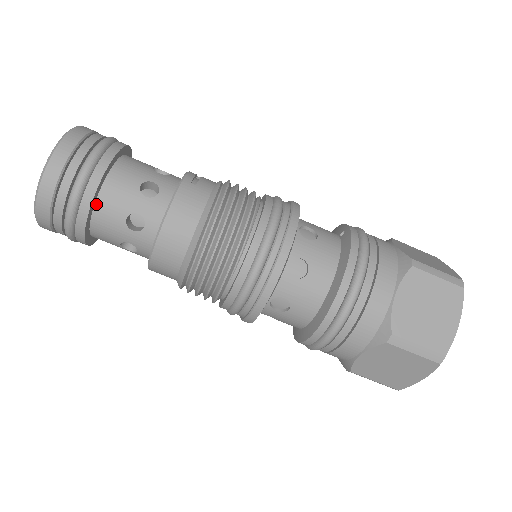
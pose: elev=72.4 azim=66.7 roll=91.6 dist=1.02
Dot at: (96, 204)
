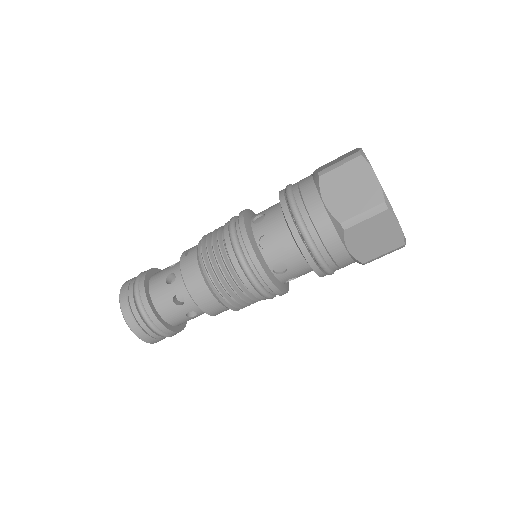
Dot at: (156, 309)
